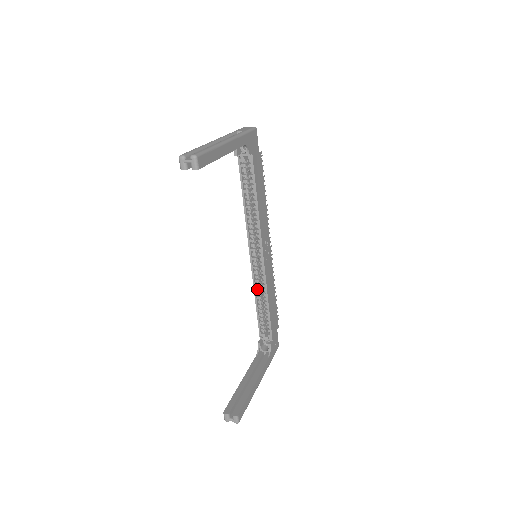
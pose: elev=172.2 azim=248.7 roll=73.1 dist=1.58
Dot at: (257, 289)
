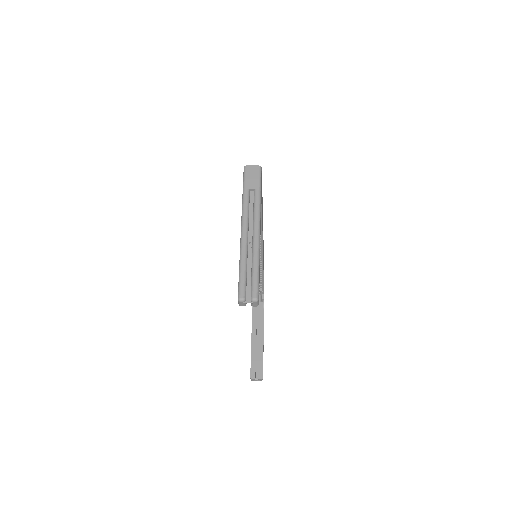
Dot at: occluded
